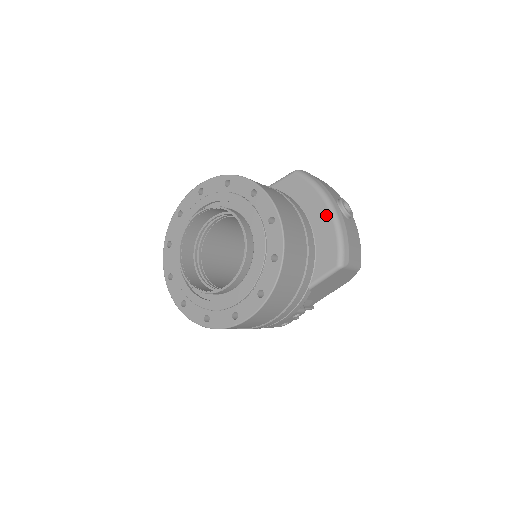
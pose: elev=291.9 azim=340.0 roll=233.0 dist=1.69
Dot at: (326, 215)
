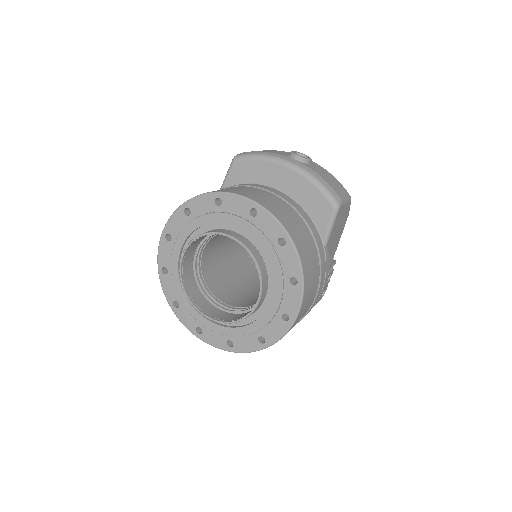
Dot at: (291, 174)
